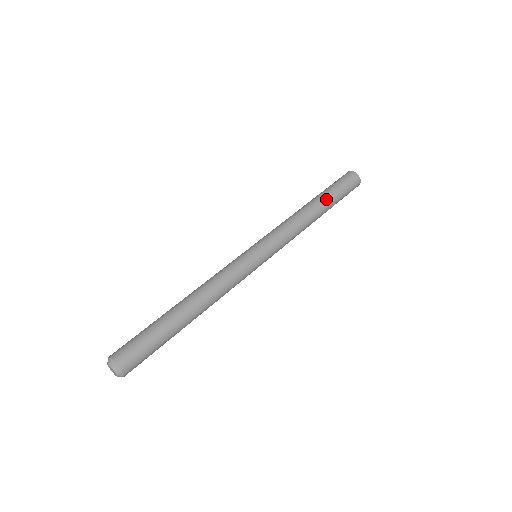
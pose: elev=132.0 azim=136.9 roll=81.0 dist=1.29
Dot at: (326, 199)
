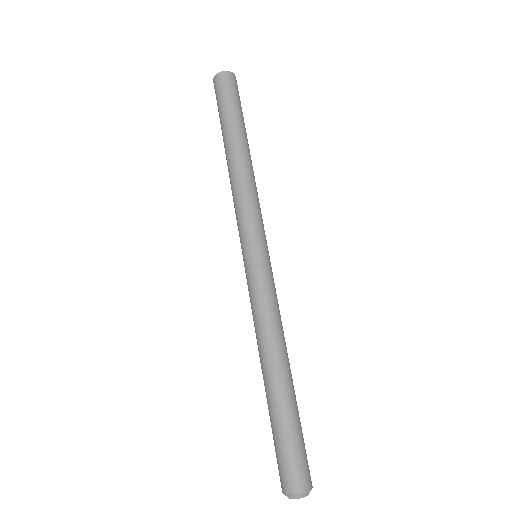
Dot at: (237, 130)
